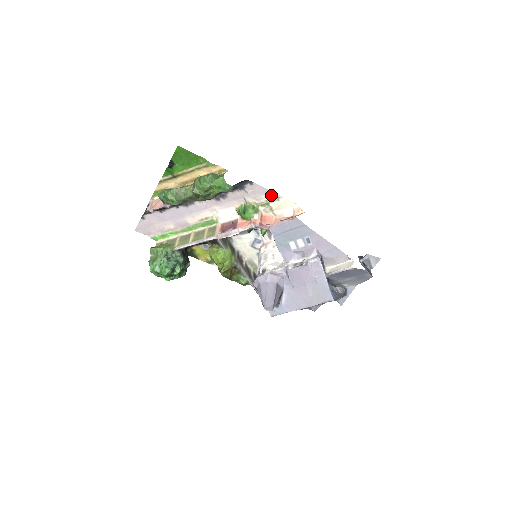
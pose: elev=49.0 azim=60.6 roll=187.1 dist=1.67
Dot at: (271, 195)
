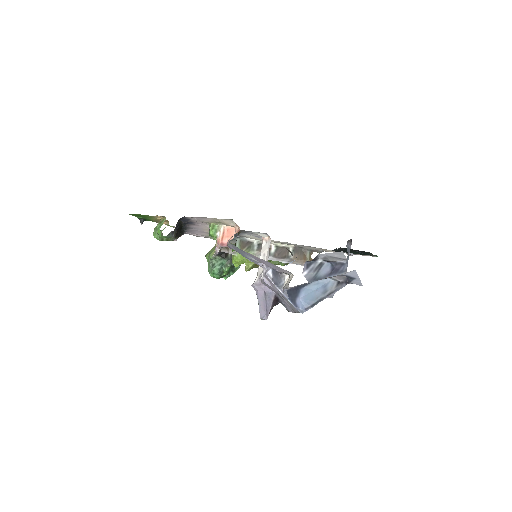
Dot at: (210, 218)
